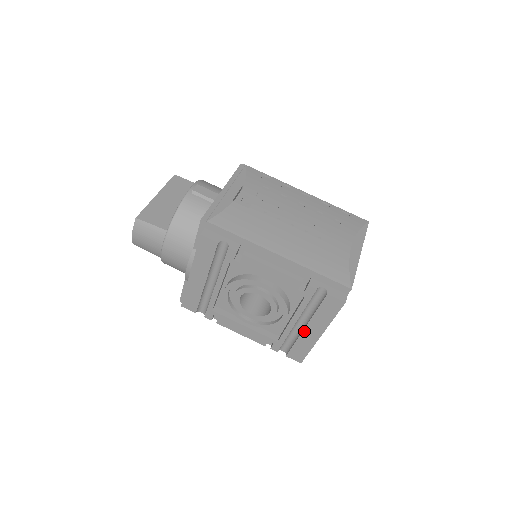
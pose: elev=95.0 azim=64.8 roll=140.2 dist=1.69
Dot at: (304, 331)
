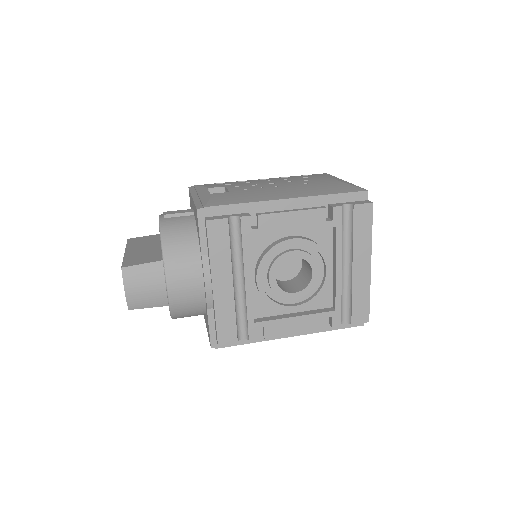
Dot at: (353, 273)
